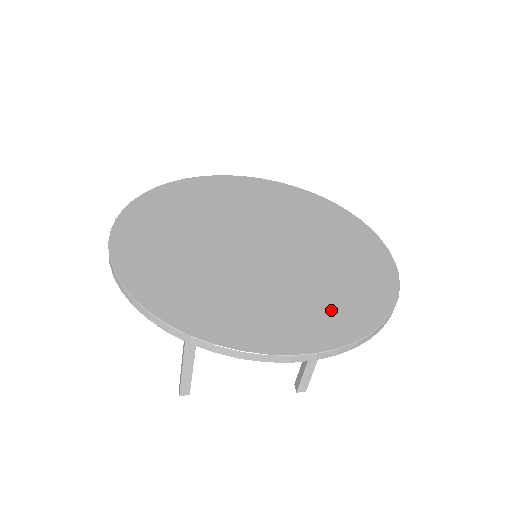
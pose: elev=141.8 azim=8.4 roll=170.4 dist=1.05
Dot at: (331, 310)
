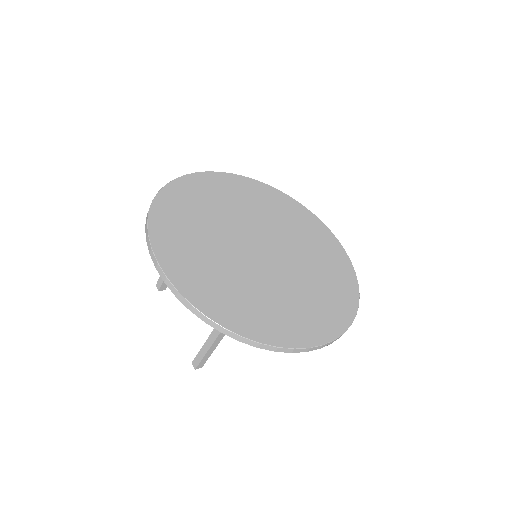
Dot at: (216, 290)
